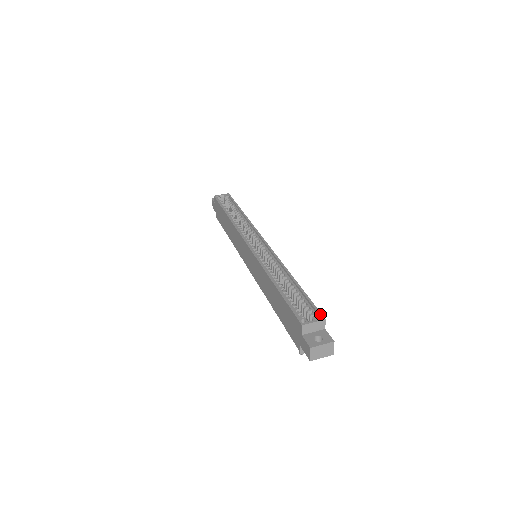
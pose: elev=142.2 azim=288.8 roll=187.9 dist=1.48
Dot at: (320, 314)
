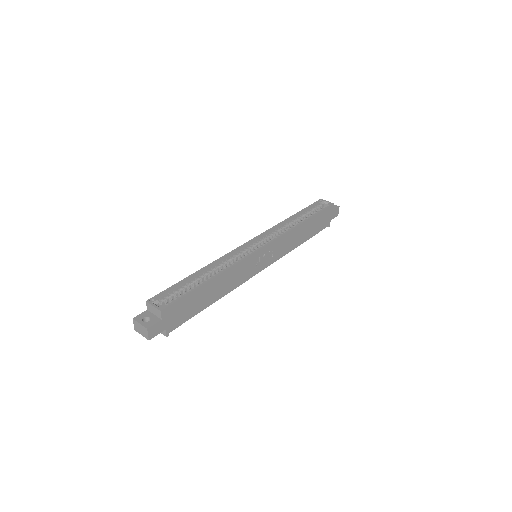
Dot at: (166, 306)
